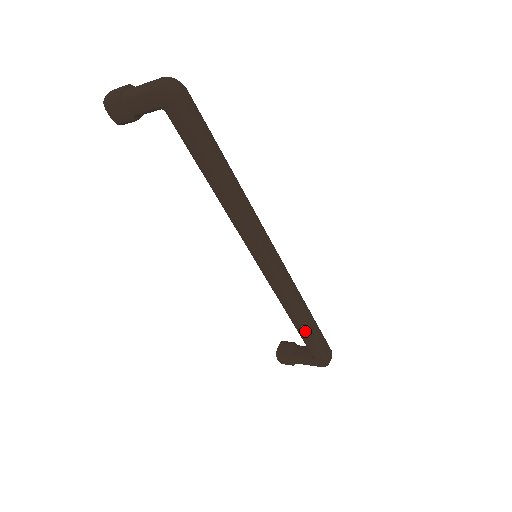
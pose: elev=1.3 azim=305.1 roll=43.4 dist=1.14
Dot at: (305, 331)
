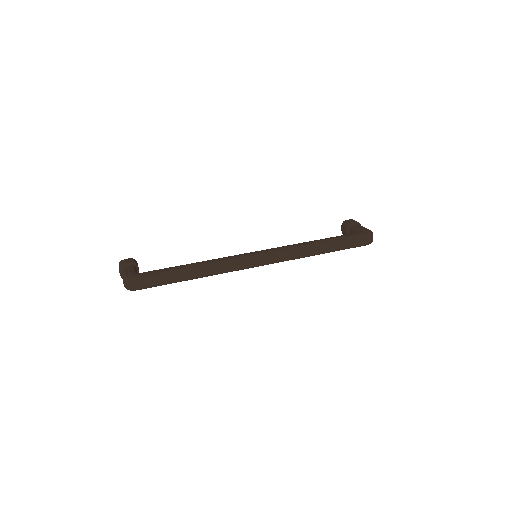
Dot at: (329, 252)
